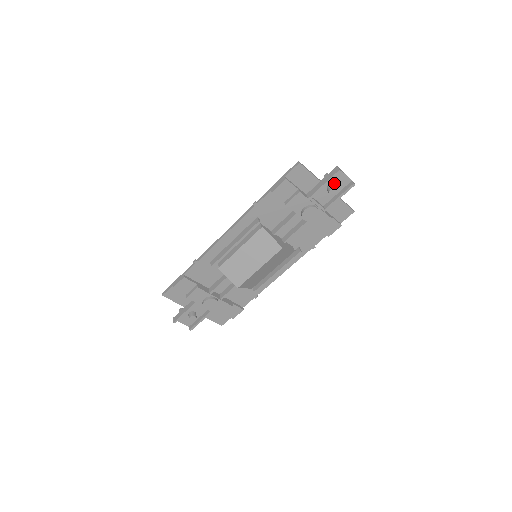
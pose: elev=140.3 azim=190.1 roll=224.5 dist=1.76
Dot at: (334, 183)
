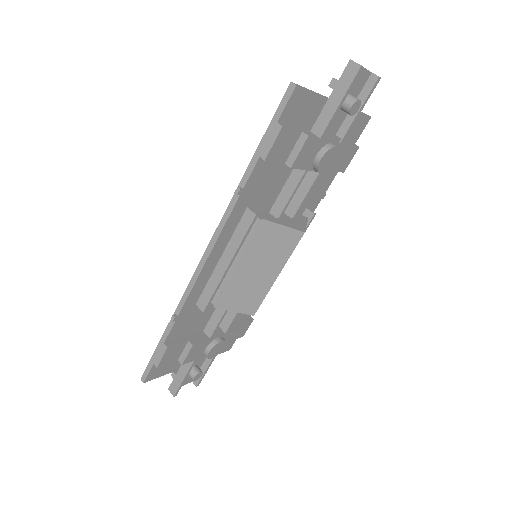
Dot at: occluded
